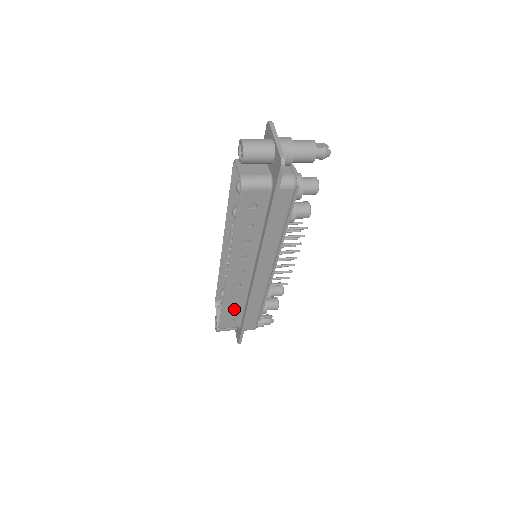
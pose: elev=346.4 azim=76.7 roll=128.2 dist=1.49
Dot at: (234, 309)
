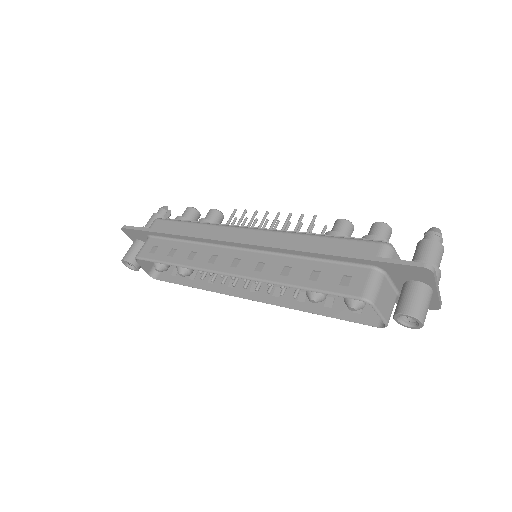
Dot at: (192, 273)
